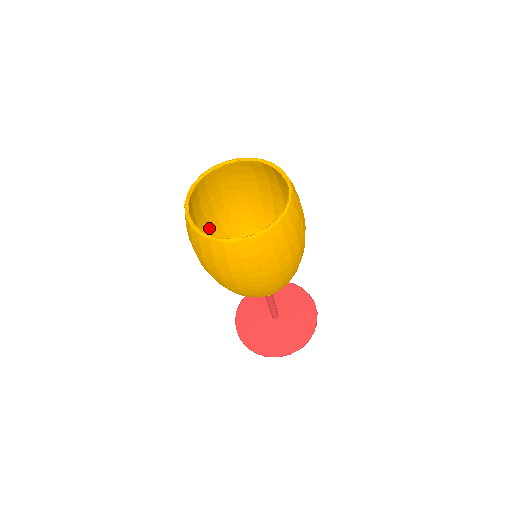
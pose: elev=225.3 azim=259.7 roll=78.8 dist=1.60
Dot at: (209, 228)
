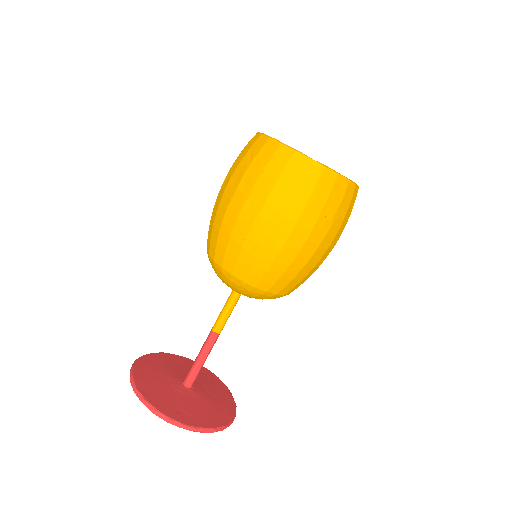
Dot at: occluded
